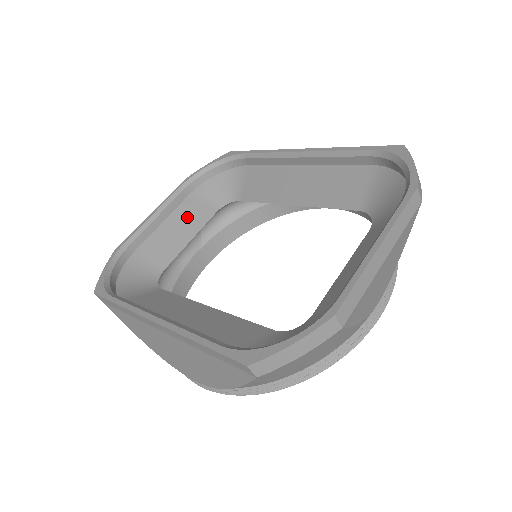
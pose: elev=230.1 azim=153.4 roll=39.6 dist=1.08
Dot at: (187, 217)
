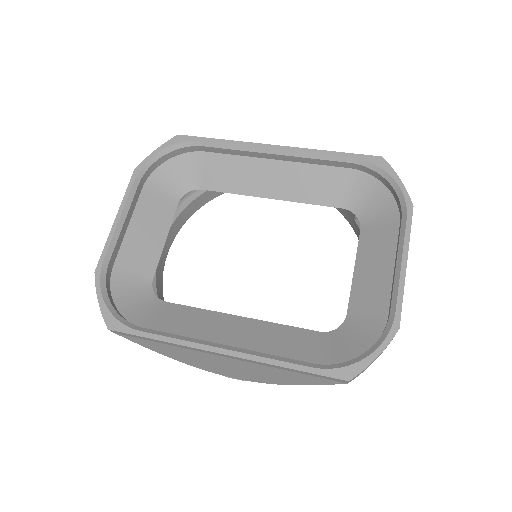
Dot at: (151, 214)
